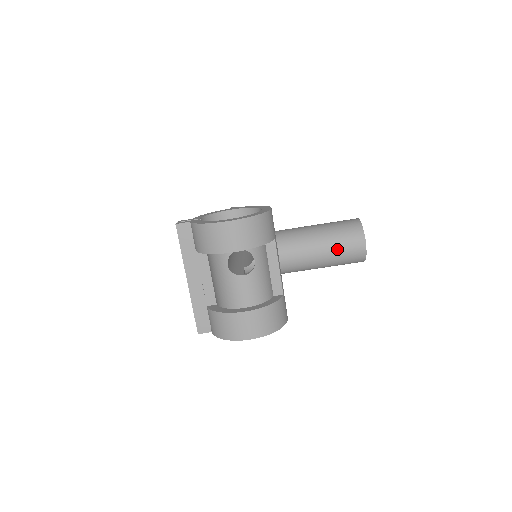
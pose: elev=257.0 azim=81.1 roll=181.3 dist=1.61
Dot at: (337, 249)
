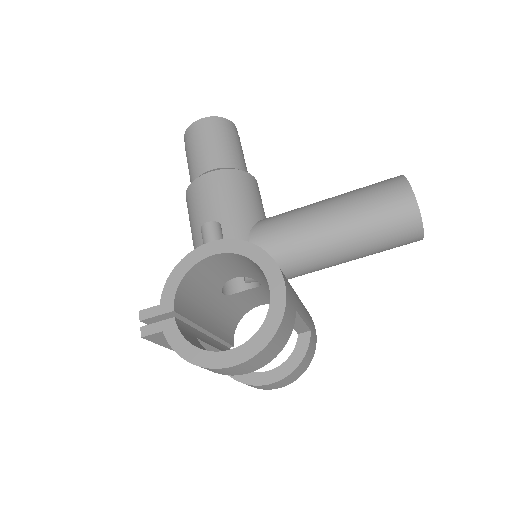
Dot at: (379, 250)
